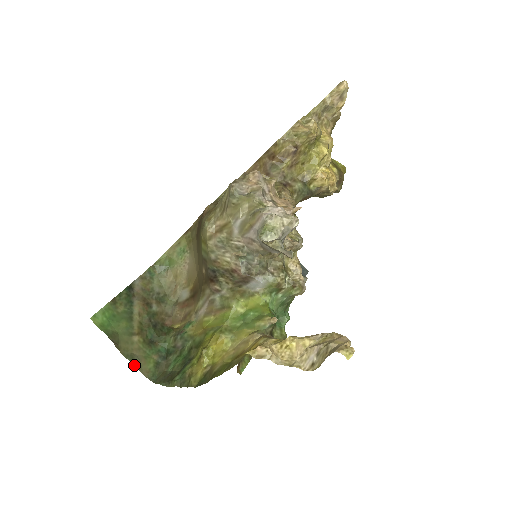
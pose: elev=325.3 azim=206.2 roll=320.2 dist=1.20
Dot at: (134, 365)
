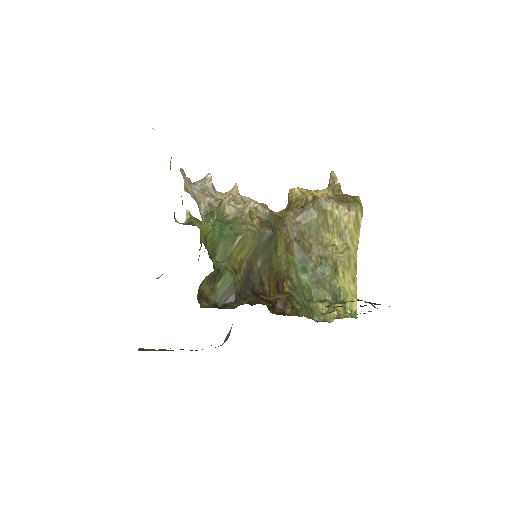
Dot at: occluded
